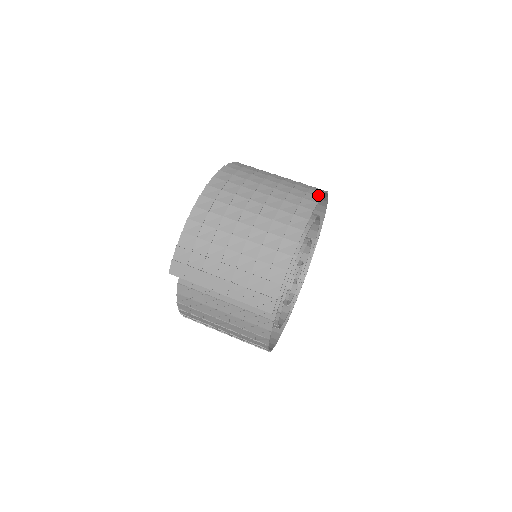
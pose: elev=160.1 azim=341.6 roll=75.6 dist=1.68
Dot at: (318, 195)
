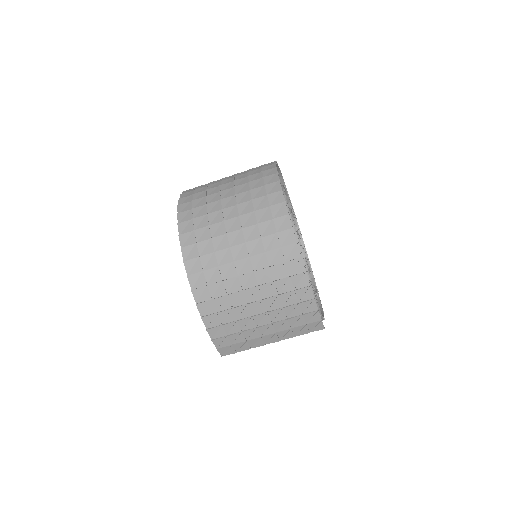
Dot at: (280, 200)
